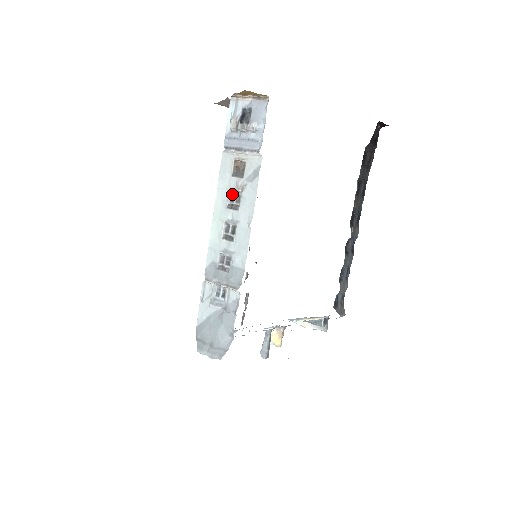
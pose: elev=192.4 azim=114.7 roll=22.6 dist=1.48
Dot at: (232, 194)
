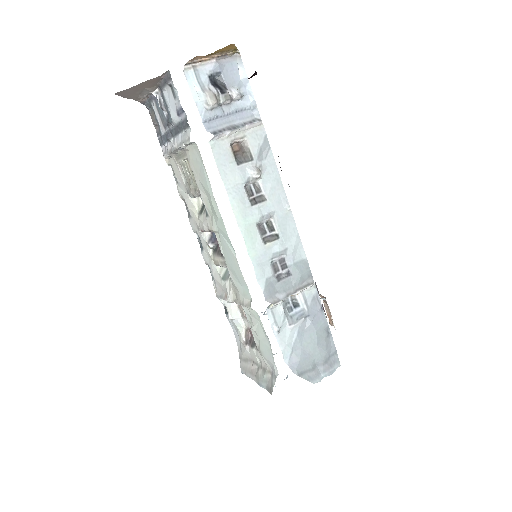
Dot at: (246, 187)
